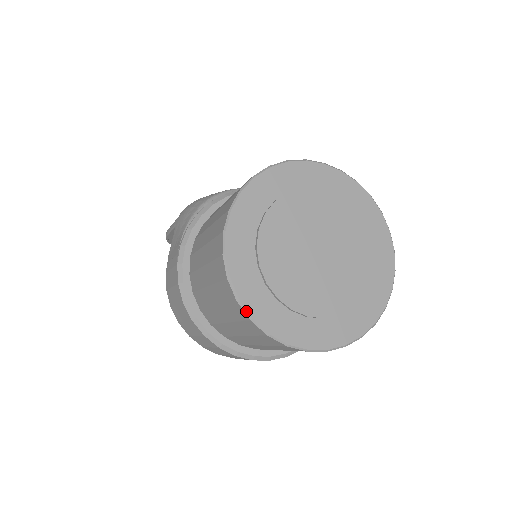
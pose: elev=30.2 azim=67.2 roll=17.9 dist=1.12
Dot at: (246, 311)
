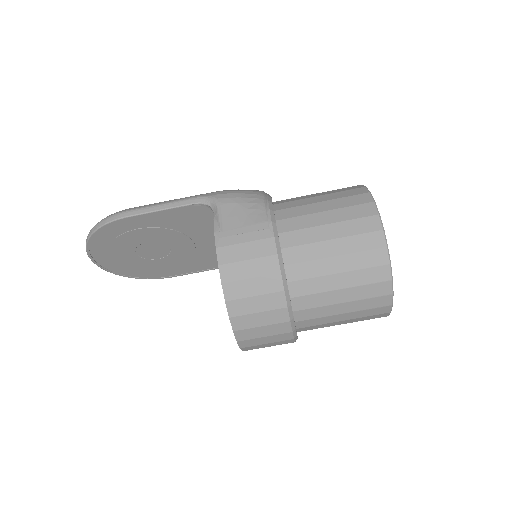
Dot at: occluded
